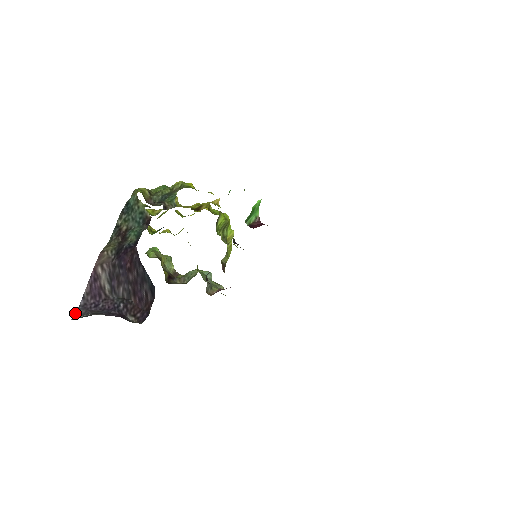
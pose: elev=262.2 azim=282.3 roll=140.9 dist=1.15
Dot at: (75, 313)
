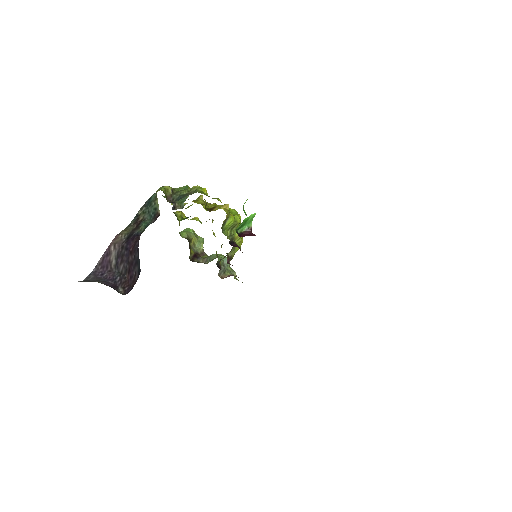
Dot at: (87, 276)
